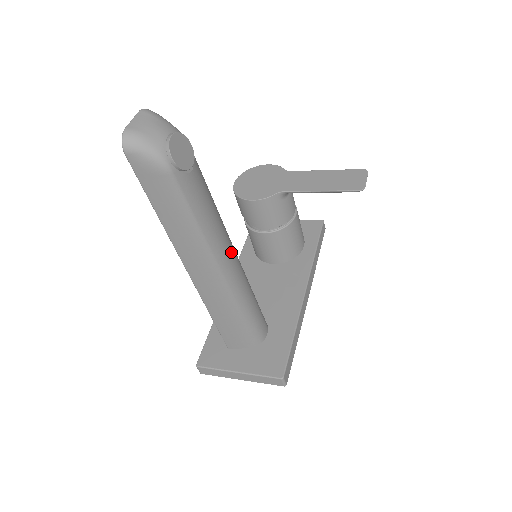
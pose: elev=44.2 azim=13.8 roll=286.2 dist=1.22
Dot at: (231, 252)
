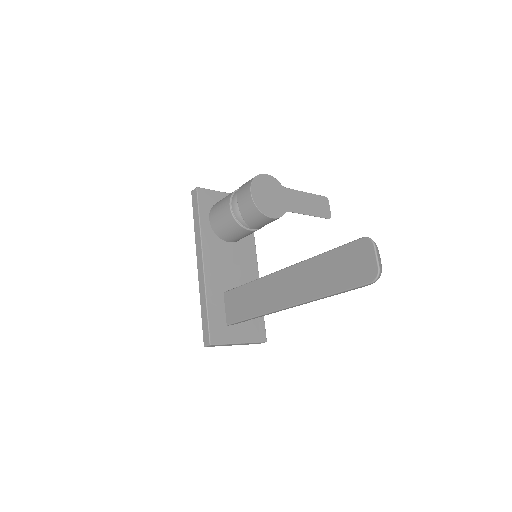
Dot at: occluded
